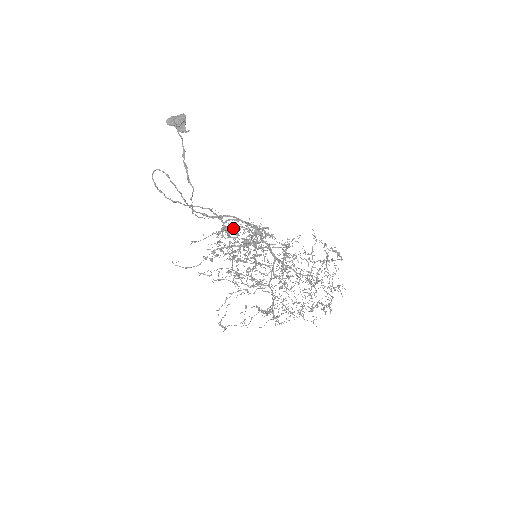
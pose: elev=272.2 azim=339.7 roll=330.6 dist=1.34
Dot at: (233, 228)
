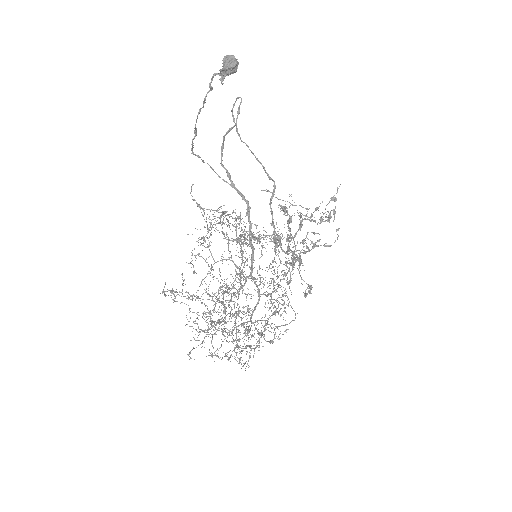
Dot at: (323, 219)
